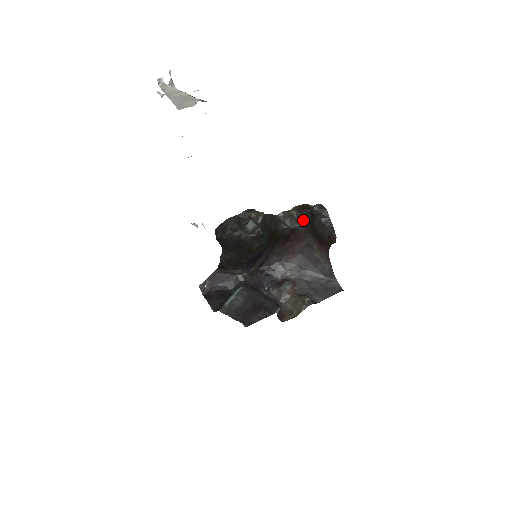
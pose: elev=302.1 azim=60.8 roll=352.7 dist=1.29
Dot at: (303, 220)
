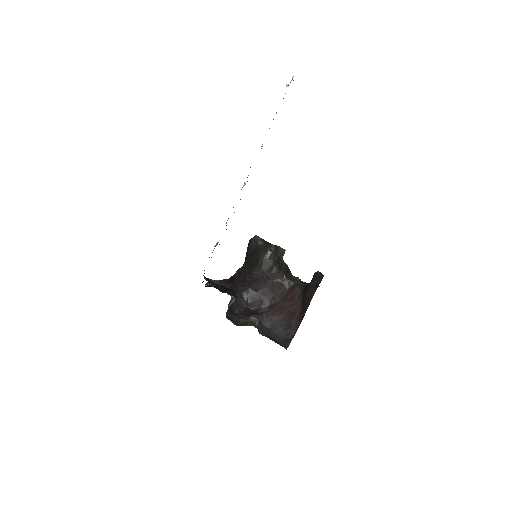
Dot at: (305, 286)
